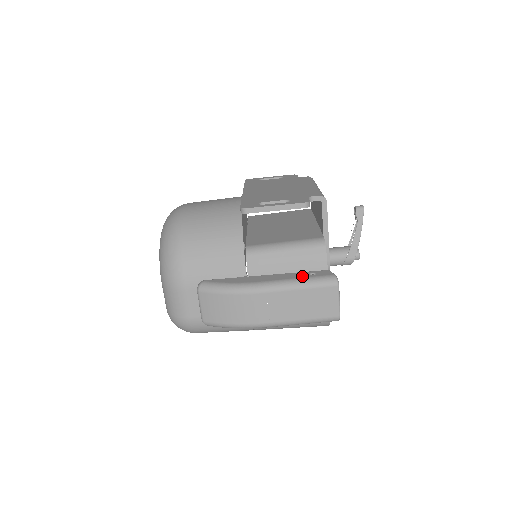
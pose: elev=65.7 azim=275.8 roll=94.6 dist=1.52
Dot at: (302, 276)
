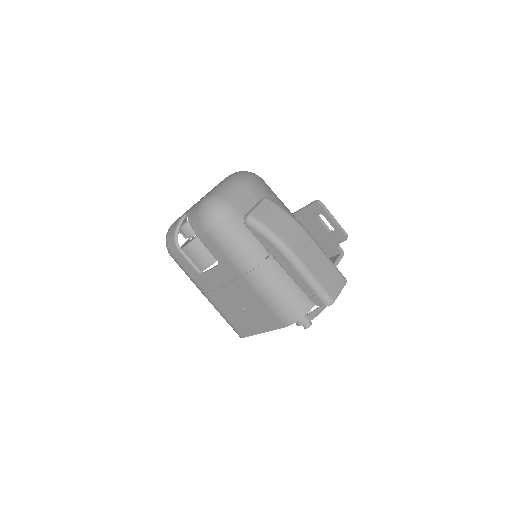
Dot at: occluded
